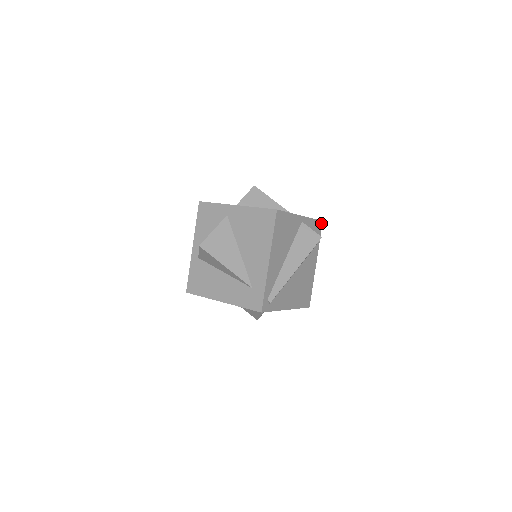
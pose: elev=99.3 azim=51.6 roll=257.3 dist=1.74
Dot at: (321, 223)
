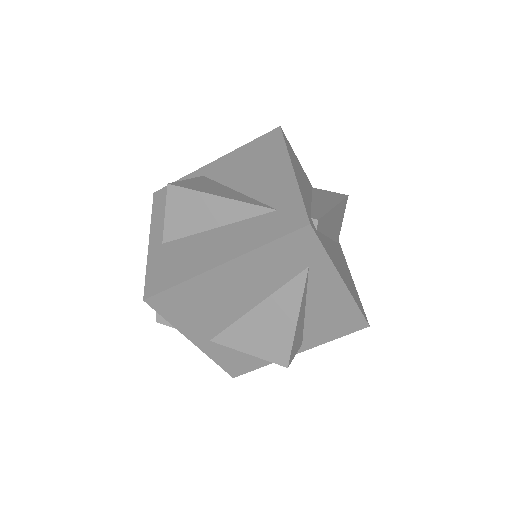
Dot at: occluded
